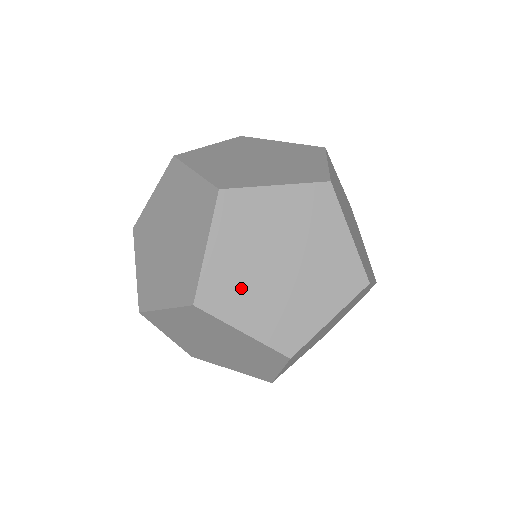
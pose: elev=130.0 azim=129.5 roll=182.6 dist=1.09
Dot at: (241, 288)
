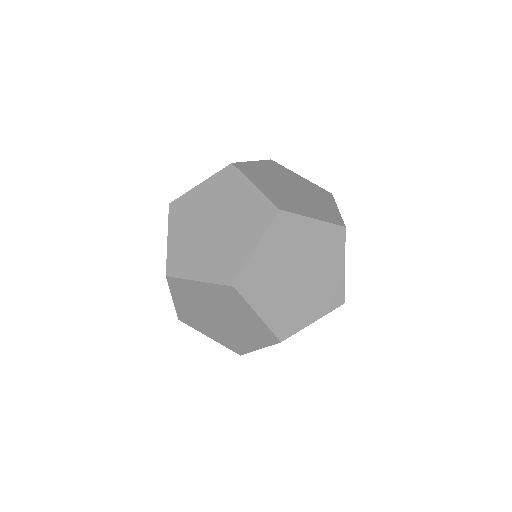
Dot at: (268, 284)
